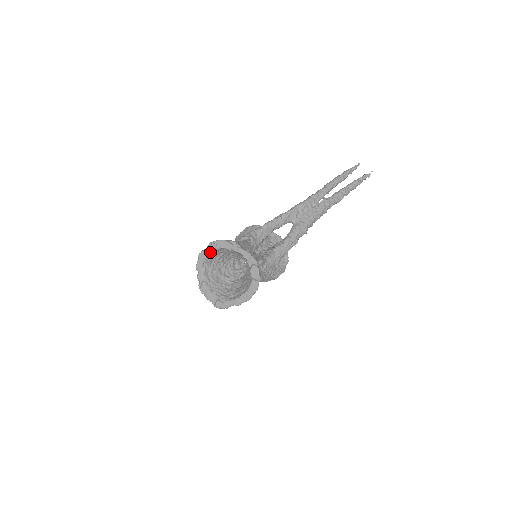
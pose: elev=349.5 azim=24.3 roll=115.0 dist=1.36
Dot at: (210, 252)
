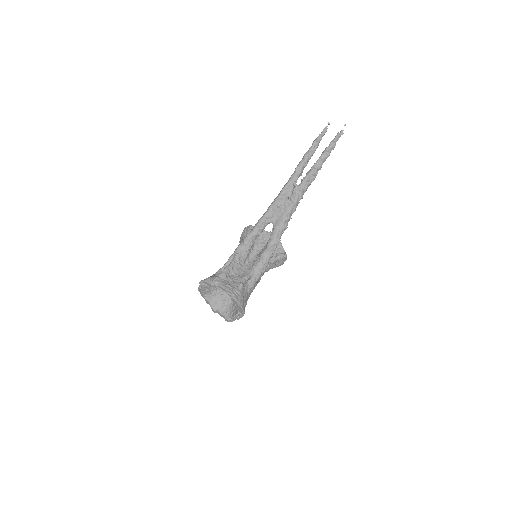
Dot at: (203, 288)
